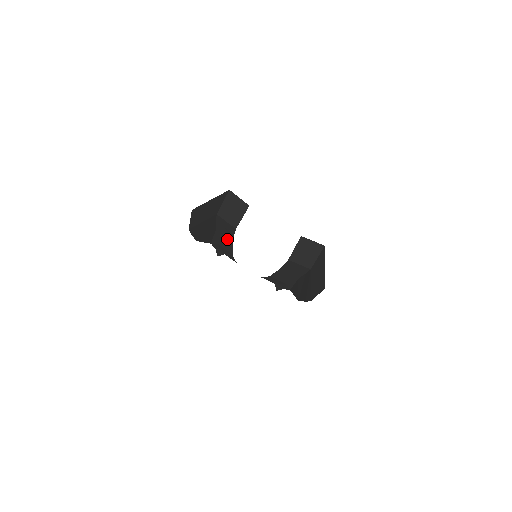
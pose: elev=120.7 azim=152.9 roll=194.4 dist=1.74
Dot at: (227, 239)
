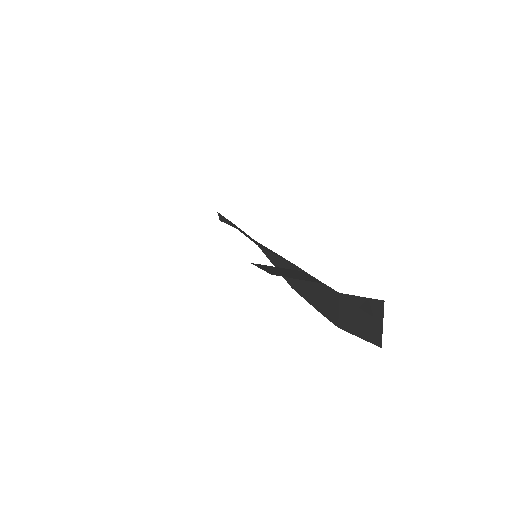
Dot at: occluded
